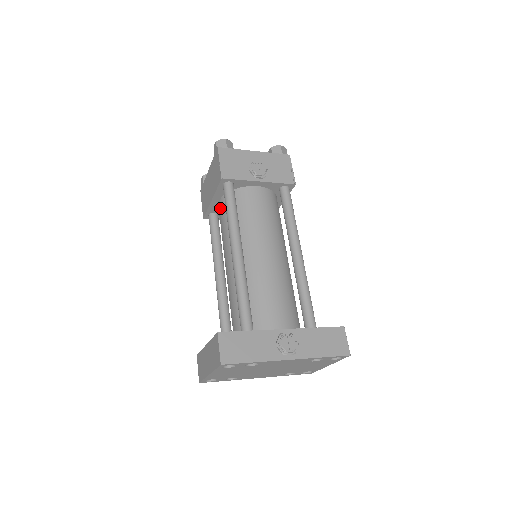
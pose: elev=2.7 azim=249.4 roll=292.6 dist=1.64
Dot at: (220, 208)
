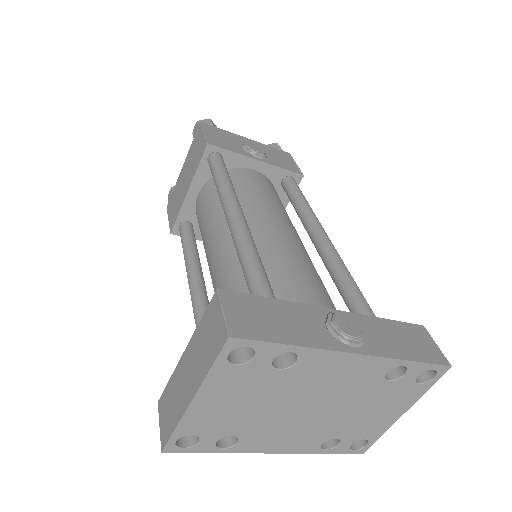
Dot at: (200, 200)
